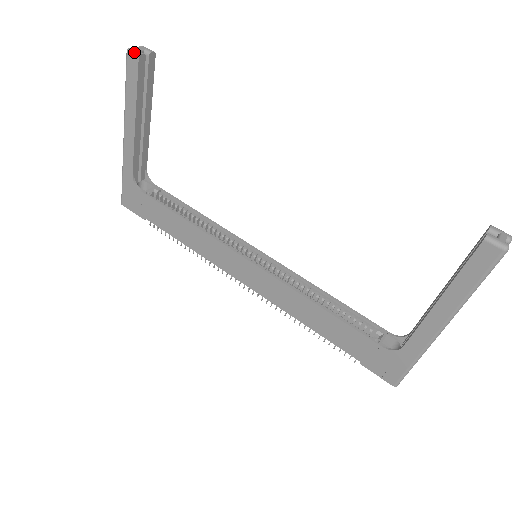
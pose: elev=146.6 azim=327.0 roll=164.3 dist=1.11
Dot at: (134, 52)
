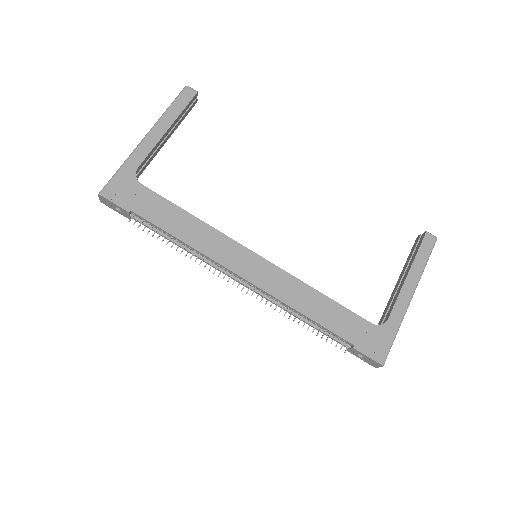
Dot at: (193, 89)
